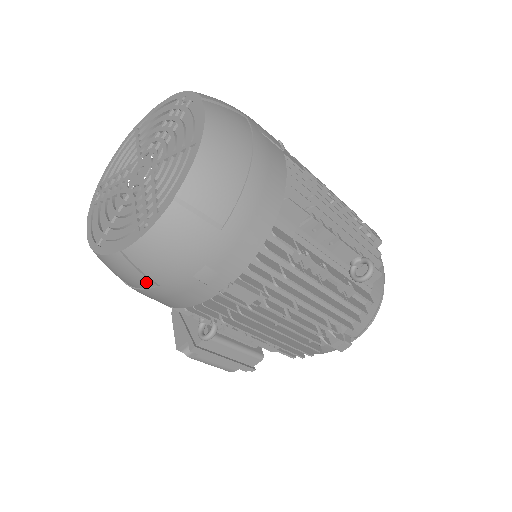
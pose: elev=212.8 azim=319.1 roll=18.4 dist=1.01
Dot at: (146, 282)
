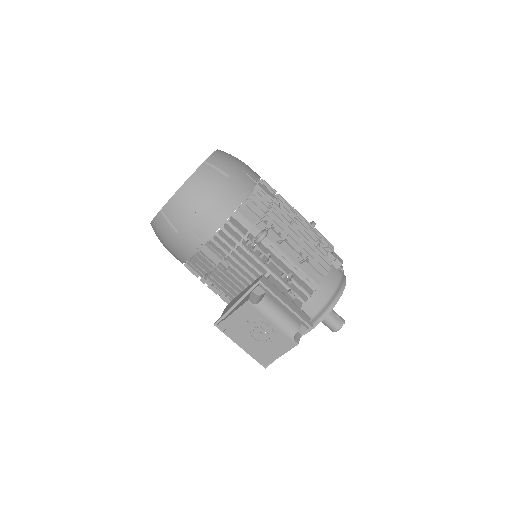
Dot at: (221, 177)
